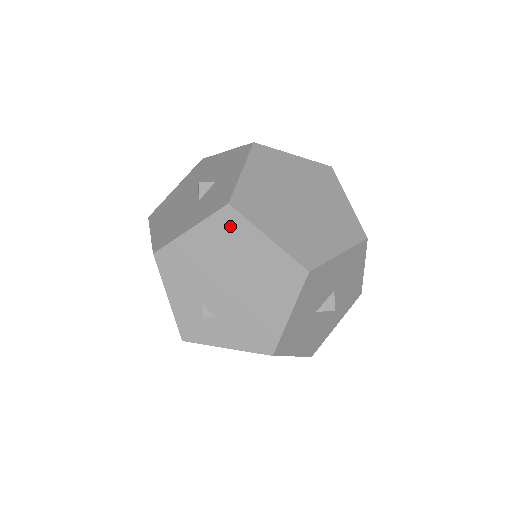
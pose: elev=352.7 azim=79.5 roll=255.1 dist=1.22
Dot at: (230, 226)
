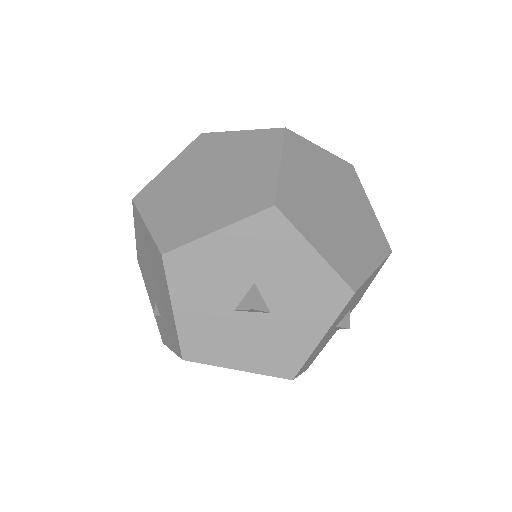
Dot at: (138, 221)
